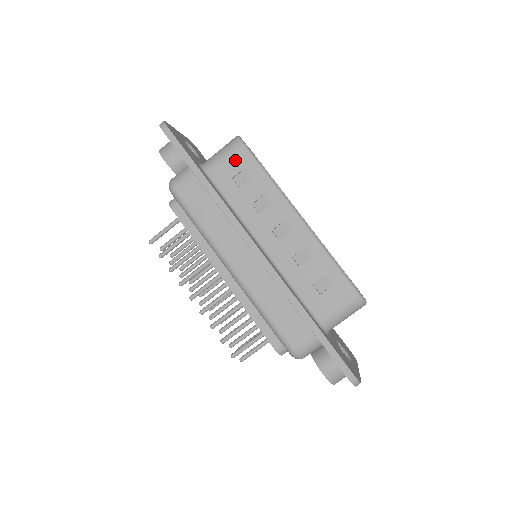
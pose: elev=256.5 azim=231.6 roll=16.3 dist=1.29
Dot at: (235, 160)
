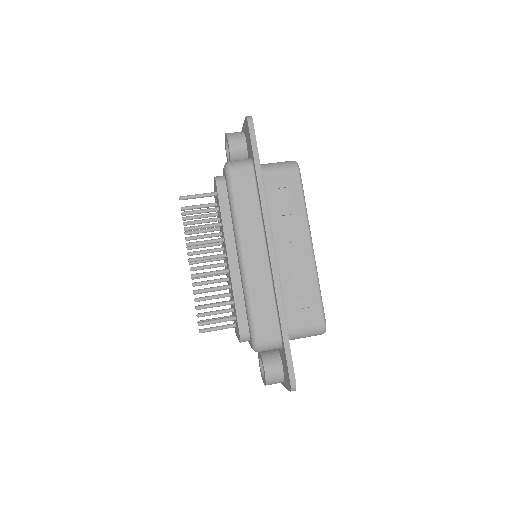
Dot at: (287, 177)
